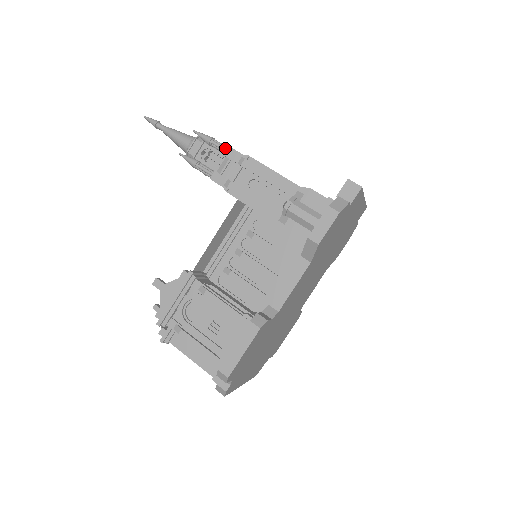
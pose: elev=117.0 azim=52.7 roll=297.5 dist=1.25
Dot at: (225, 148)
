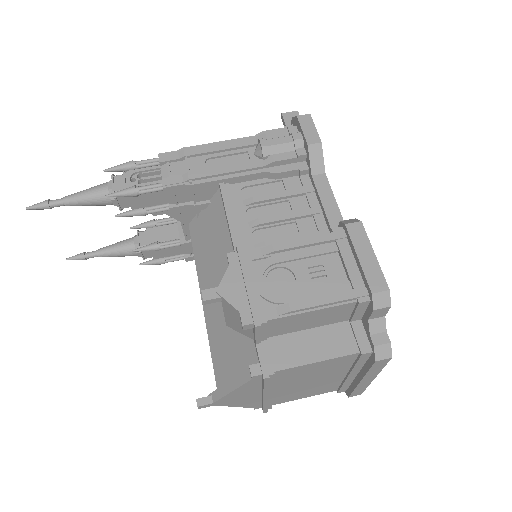
Dot at: (154, 158)
